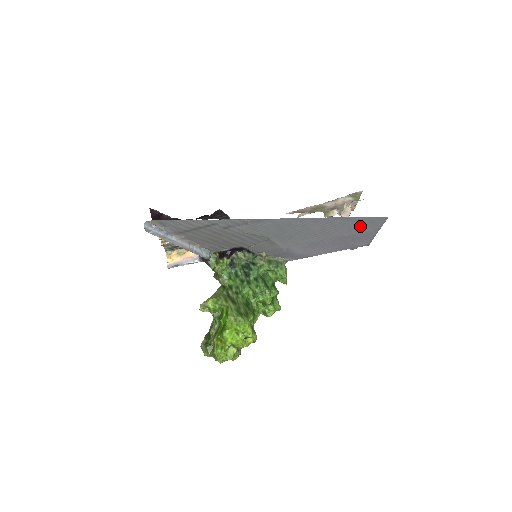
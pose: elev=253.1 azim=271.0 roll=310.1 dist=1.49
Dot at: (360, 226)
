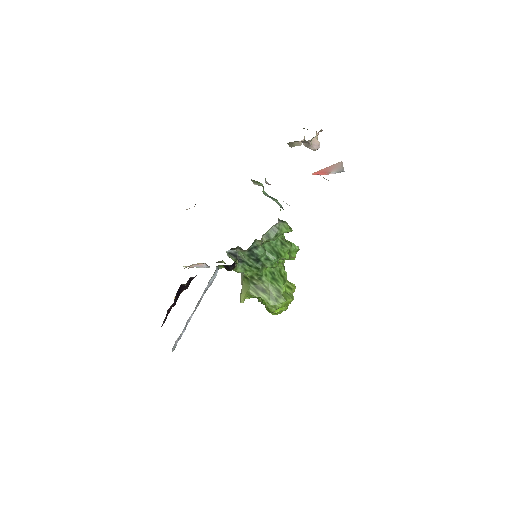
Dot at: occluded
